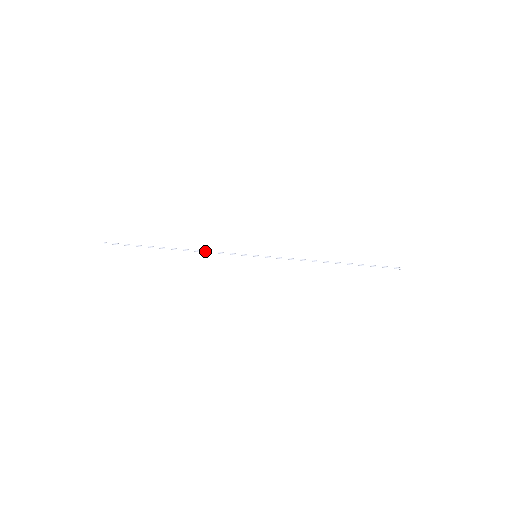
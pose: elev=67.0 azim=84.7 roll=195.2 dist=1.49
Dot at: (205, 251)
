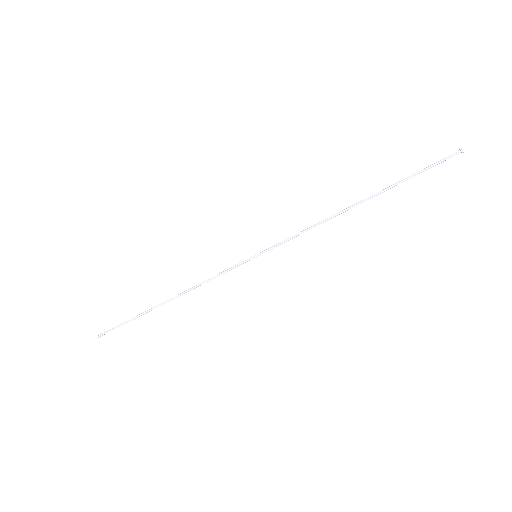
Dot at: (197, 285)
